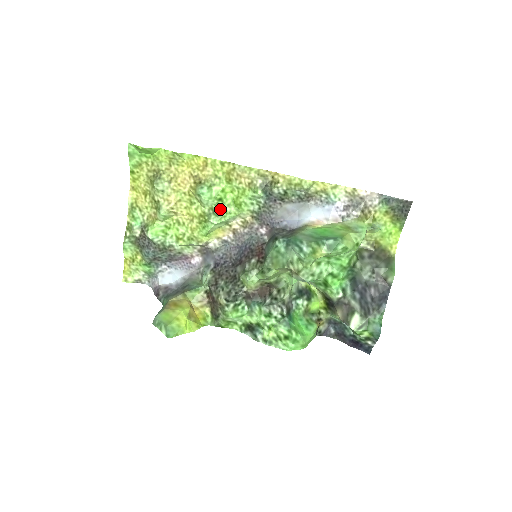
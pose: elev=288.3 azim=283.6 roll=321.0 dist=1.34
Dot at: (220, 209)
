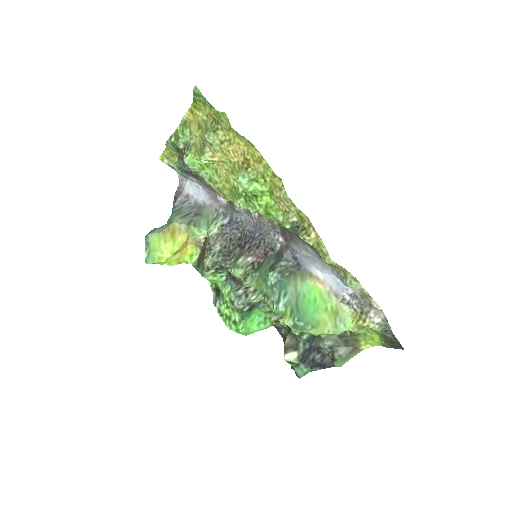
Dot at: (252, 200)
